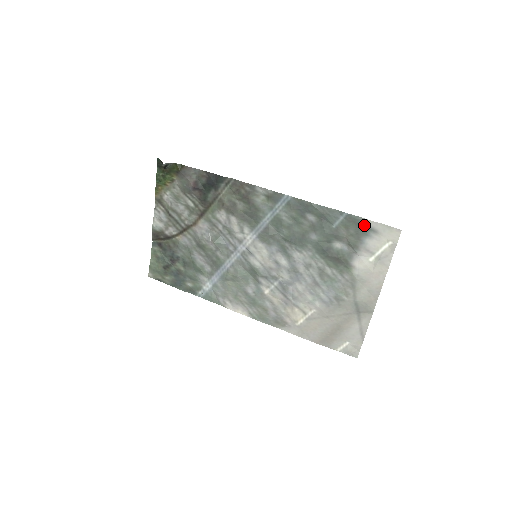
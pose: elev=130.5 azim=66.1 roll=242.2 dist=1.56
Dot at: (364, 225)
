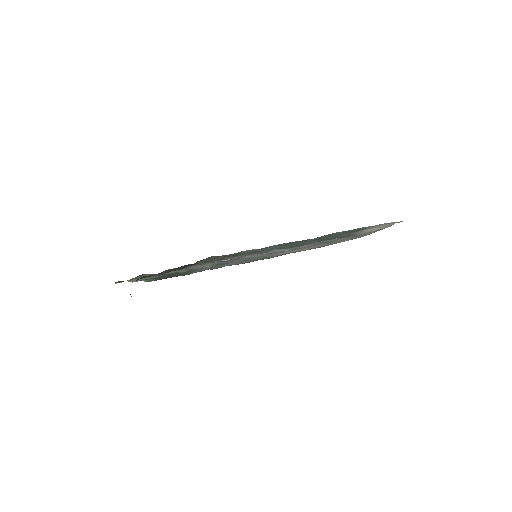
Dot at: occluded
